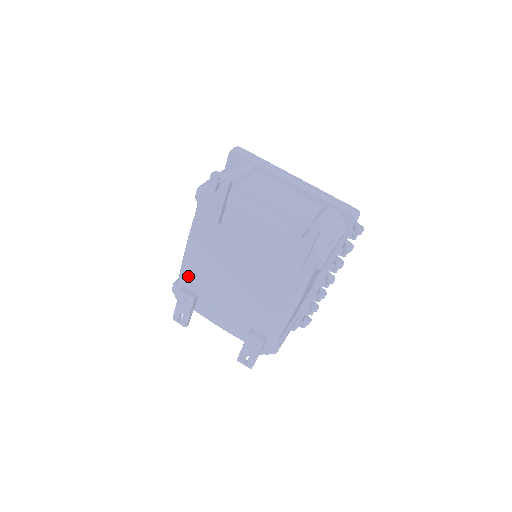
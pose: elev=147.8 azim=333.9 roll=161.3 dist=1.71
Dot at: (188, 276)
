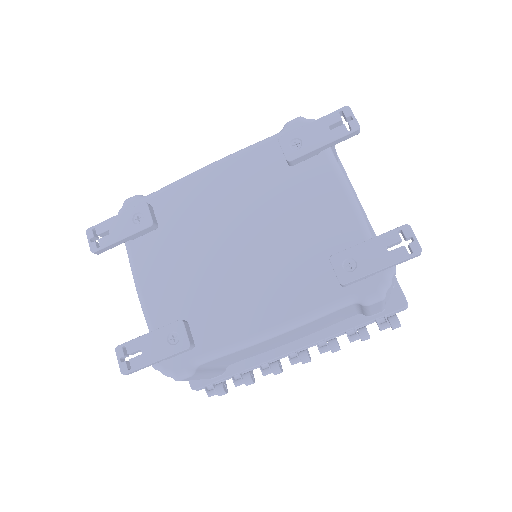
Dot at: (172, 197)
